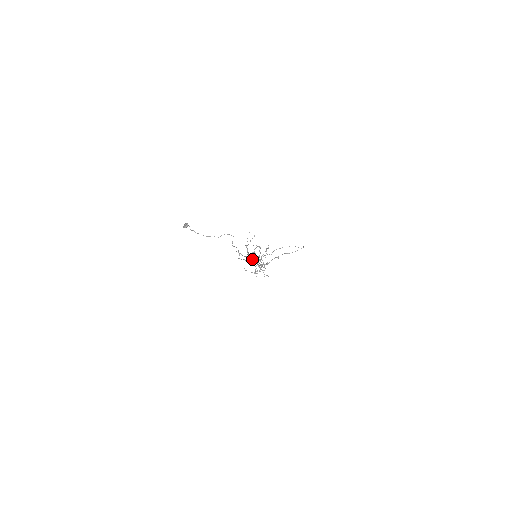
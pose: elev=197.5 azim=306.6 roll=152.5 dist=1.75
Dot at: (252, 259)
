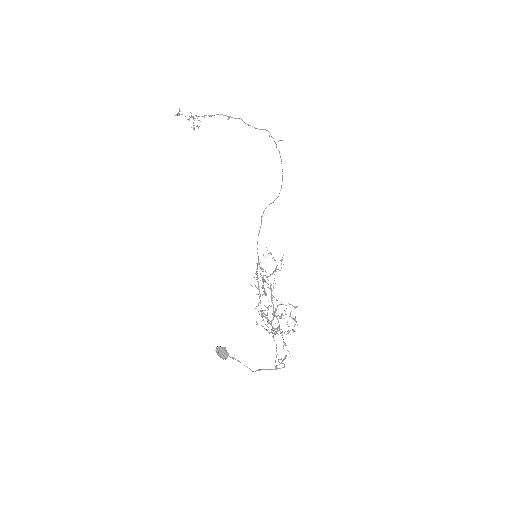
Dot at: occluded
